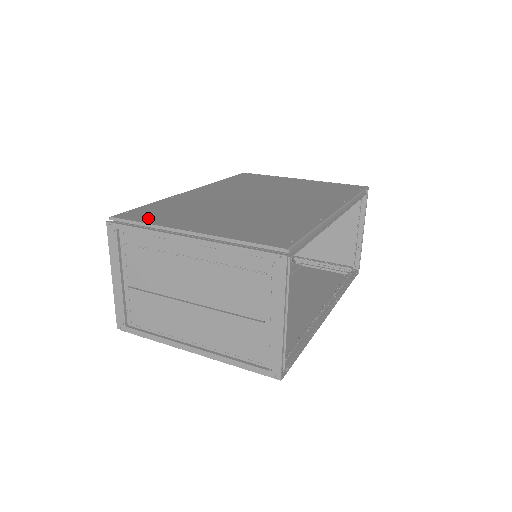
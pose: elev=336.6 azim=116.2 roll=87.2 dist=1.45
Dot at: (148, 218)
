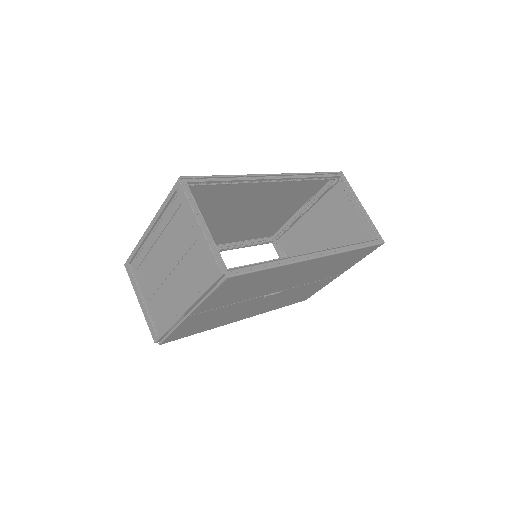
Dot at: occluded
